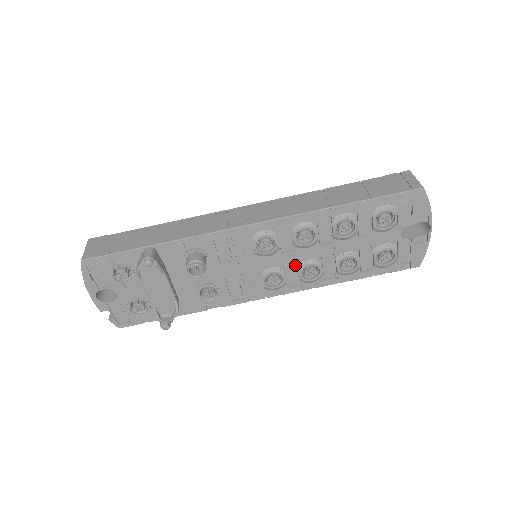
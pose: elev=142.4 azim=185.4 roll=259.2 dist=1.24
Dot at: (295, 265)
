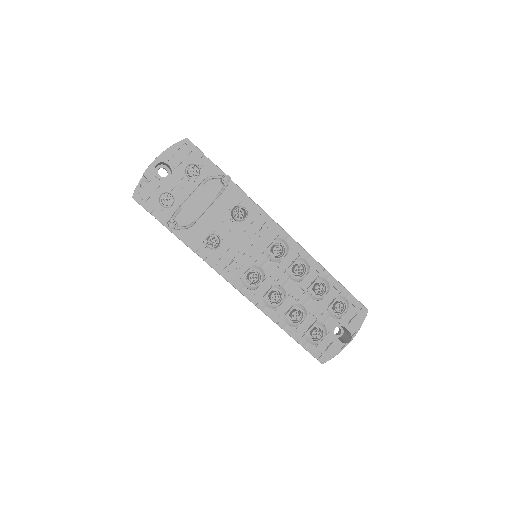
Dot at: (273, 283)
